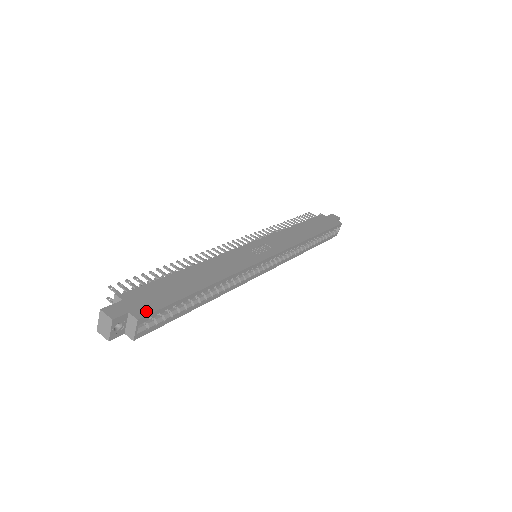
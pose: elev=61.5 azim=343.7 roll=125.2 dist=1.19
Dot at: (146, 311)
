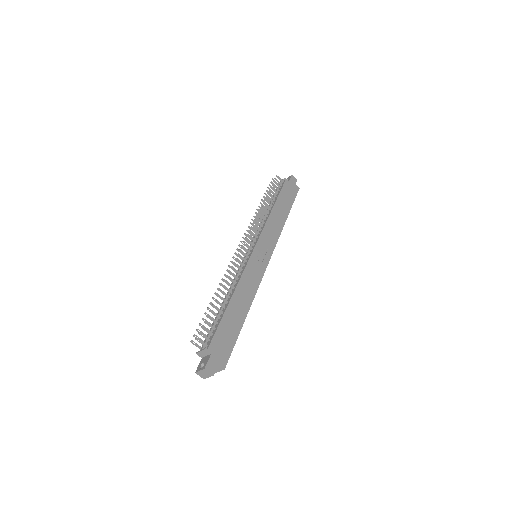
Dot at: (226, 359)
